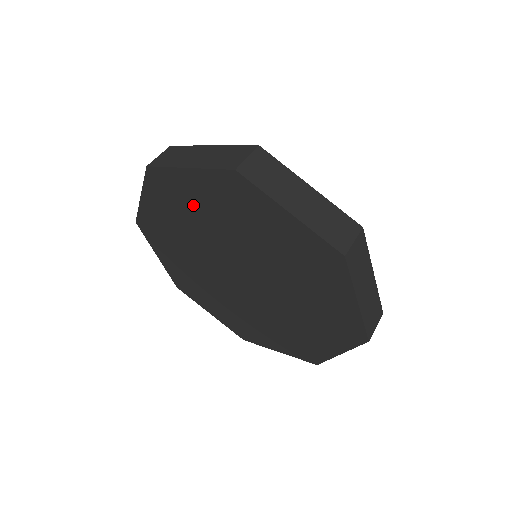
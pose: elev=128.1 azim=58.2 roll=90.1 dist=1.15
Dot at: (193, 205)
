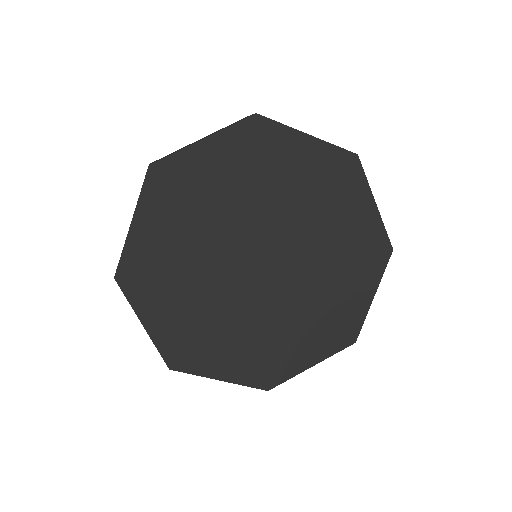
Dot at: (207, 189)
